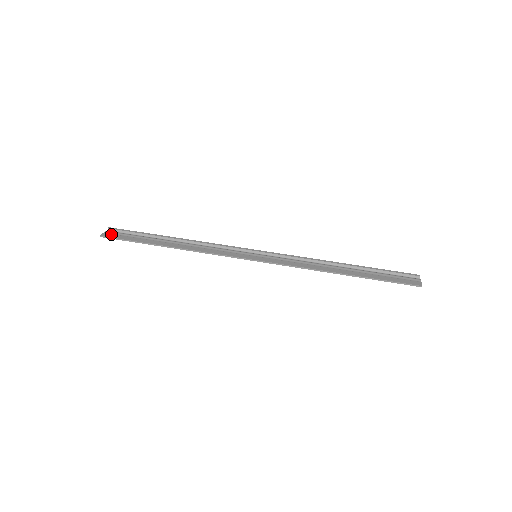
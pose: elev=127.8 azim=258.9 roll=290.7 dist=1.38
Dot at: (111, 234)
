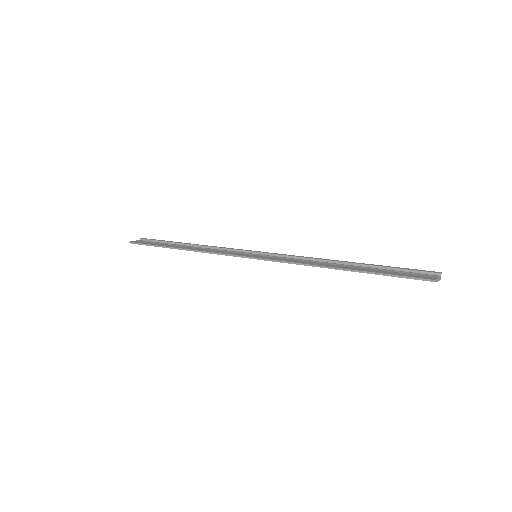
Dot at: (139, 241)
